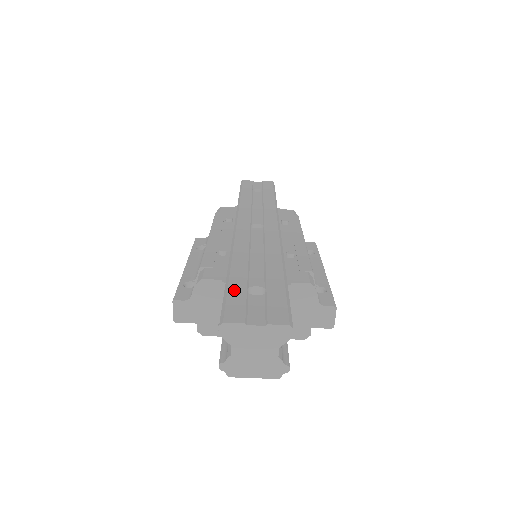
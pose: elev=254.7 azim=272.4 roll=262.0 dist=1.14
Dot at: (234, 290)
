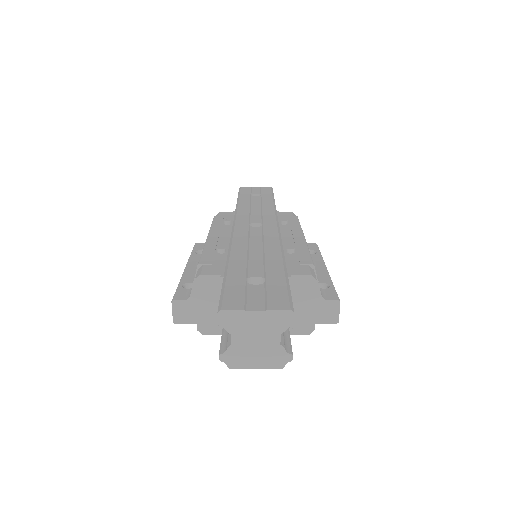
Dot at: (232, 280)
